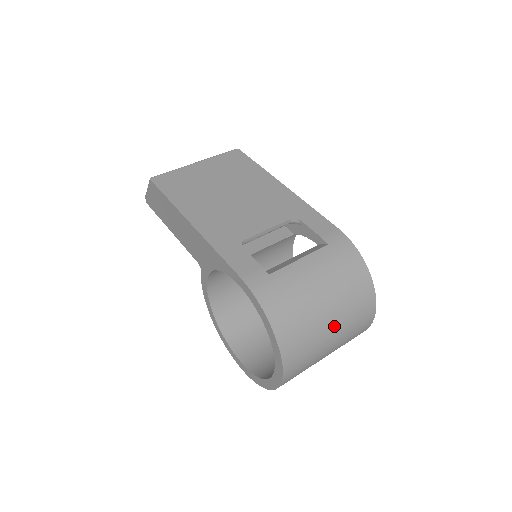
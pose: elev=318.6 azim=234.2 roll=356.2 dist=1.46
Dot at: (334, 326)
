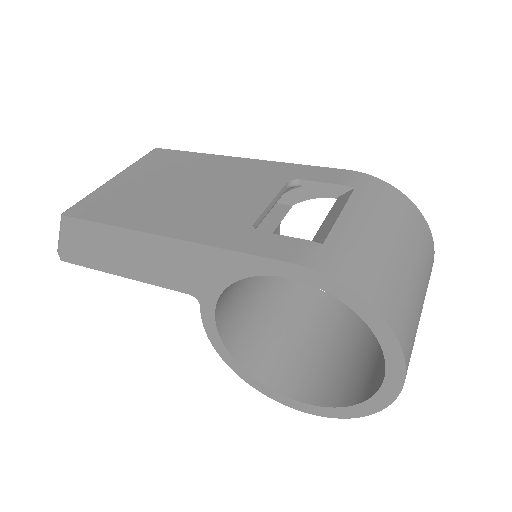
Dot at: (419, 281)
